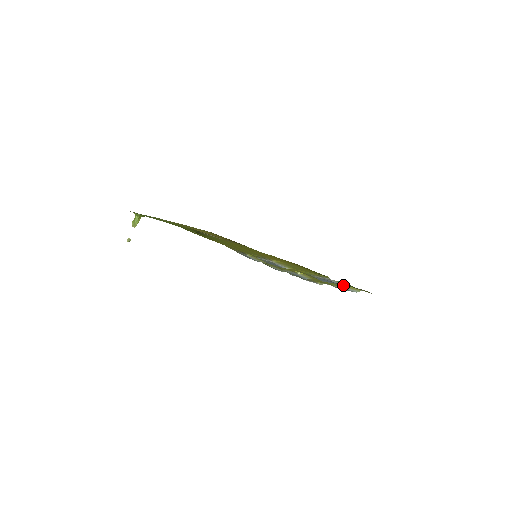
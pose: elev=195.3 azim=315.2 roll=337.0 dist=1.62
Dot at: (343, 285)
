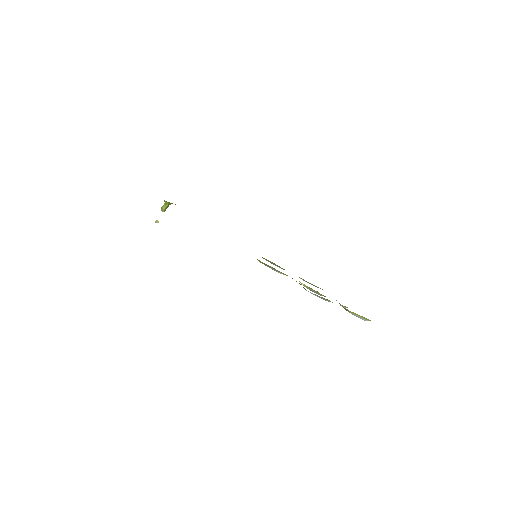
Dot at: occluded
